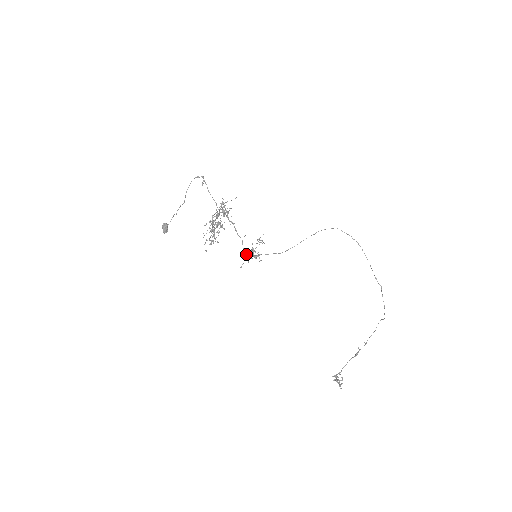
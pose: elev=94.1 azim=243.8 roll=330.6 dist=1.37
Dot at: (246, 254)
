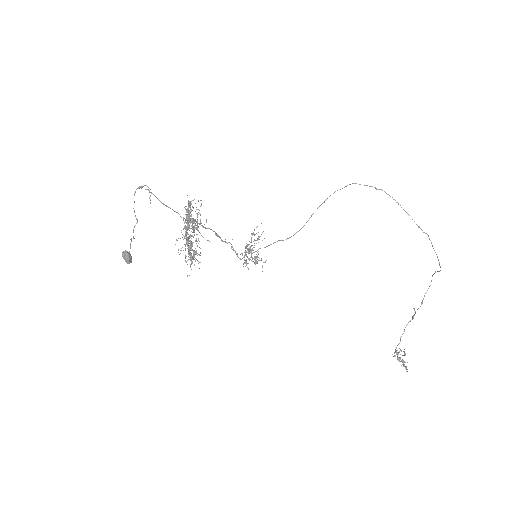
Dot at: (242, 258)
